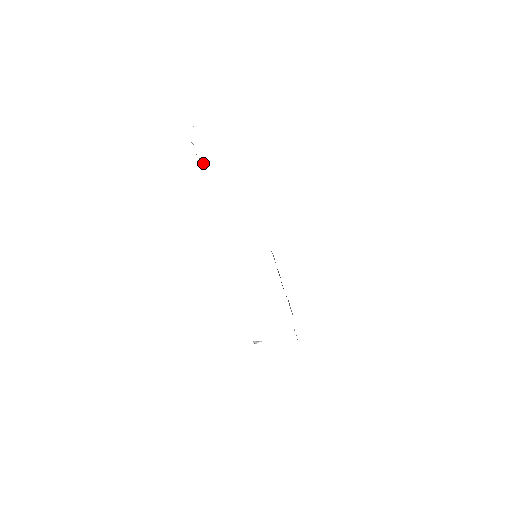
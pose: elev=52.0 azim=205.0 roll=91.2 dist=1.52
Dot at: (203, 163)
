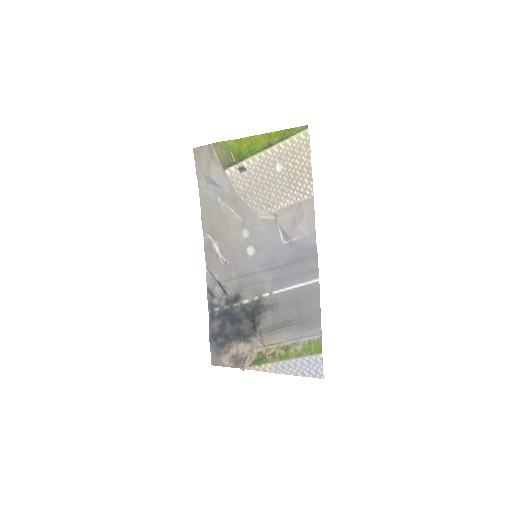
Dot at: (234, 160)
